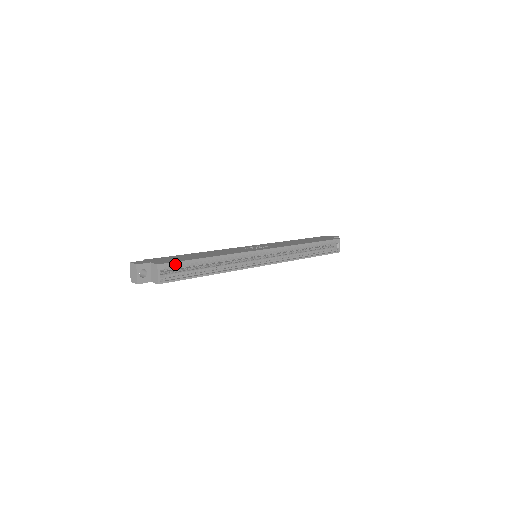
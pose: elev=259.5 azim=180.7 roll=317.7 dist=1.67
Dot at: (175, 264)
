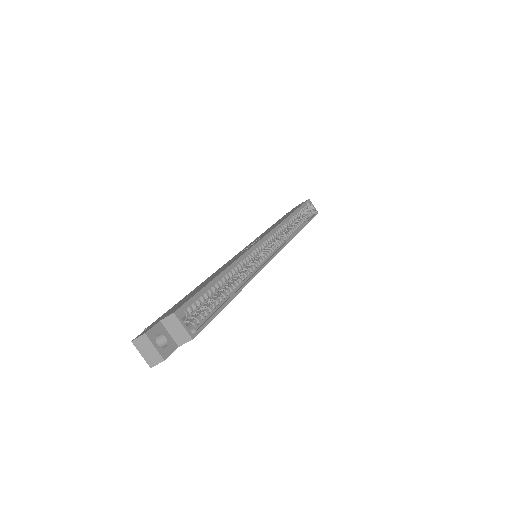
Dot at: (191, 302)
